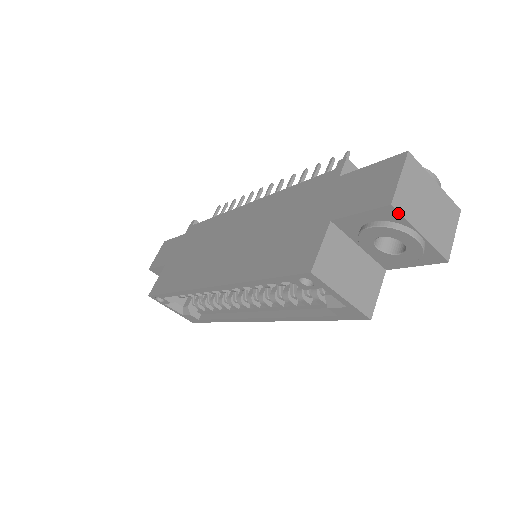
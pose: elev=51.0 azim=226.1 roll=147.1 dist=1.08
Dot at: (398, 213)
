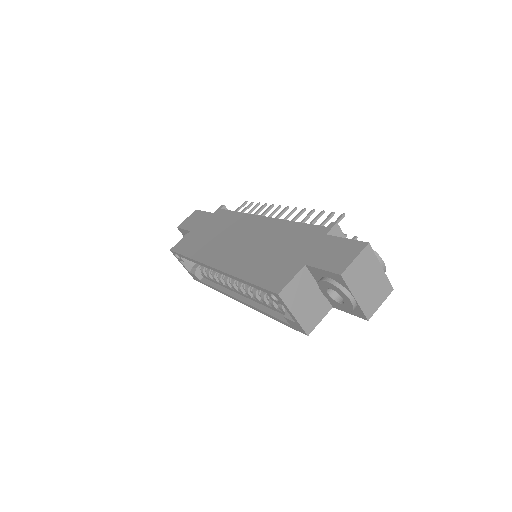
Dot at: (344, 281)
